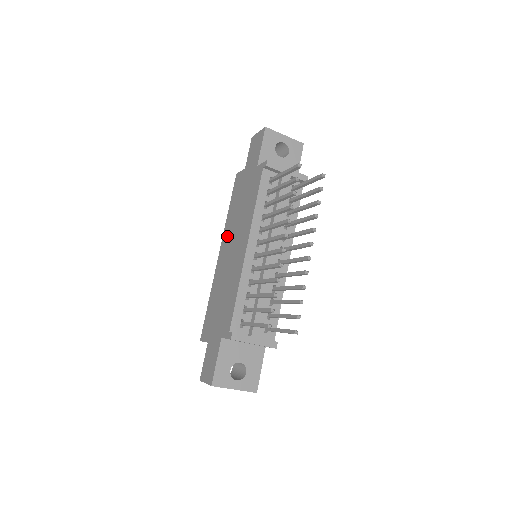
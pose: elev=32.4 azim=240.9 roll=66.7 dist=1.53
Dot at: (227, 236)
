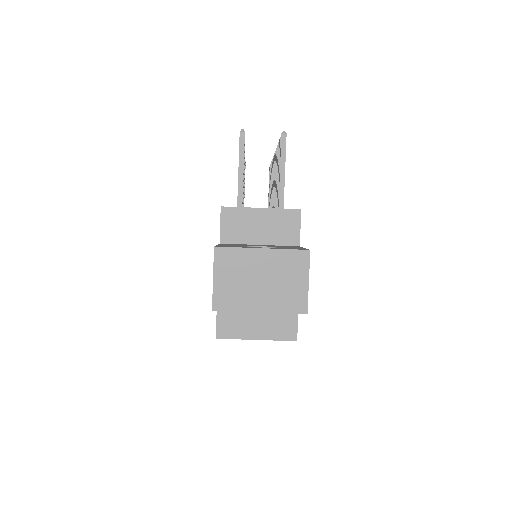
Dot at: occluded
